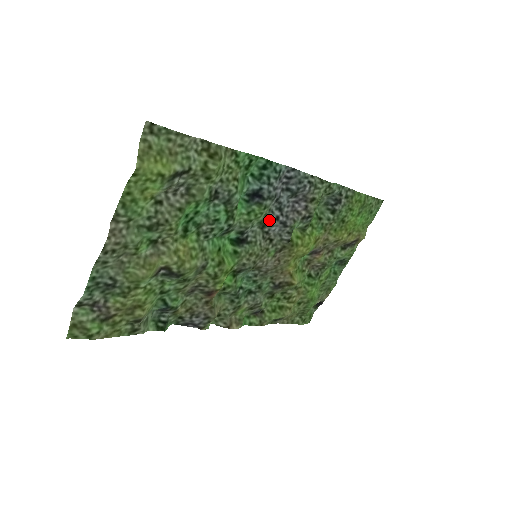
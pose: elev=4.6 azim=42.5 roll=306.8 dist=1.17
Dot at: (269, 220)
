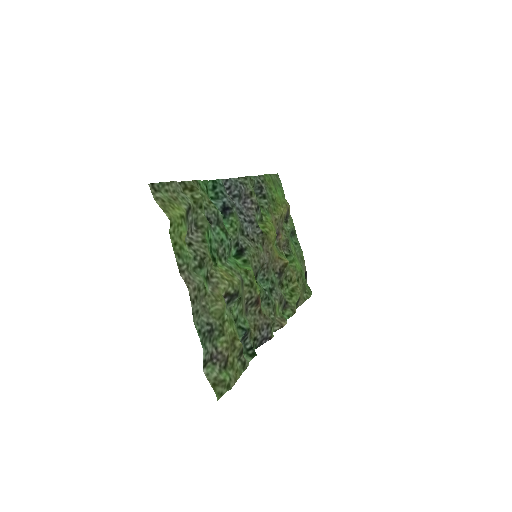
Dot at: (242, 225)
